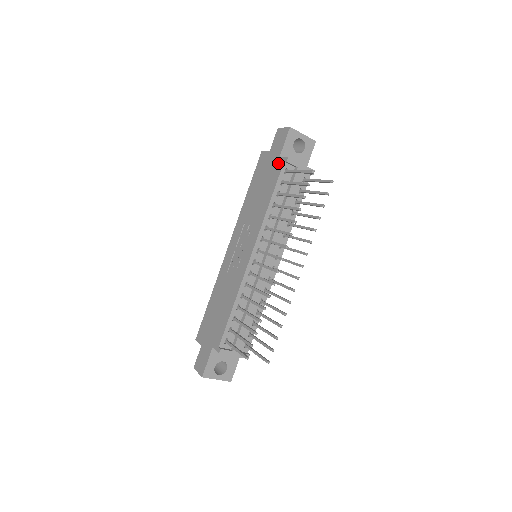
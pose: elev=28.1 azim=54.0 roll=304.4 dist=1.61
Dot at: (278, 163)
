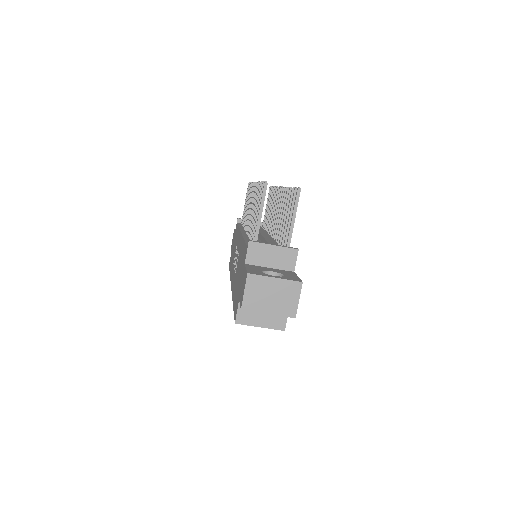
Dot at: (235, 231)
